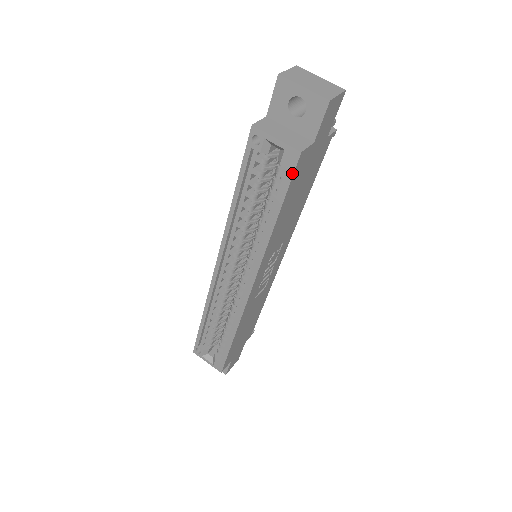
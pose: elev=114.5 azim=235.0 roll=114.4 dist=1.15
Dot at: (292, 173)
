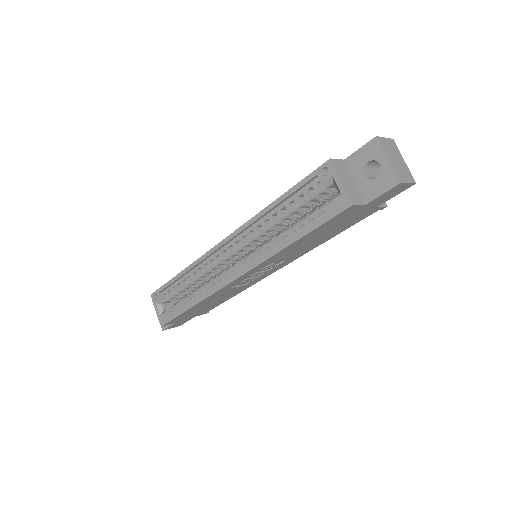
Dot at: (334, 215)
